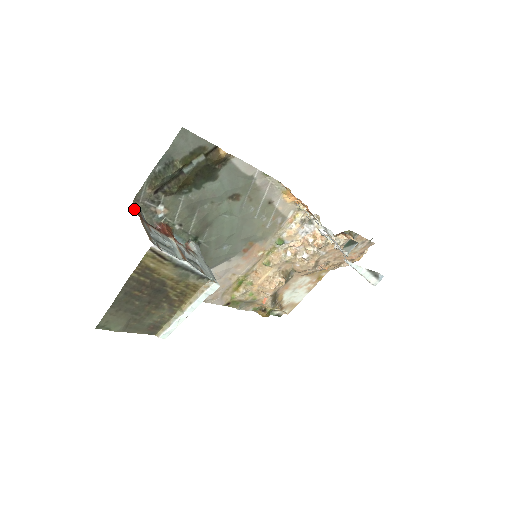
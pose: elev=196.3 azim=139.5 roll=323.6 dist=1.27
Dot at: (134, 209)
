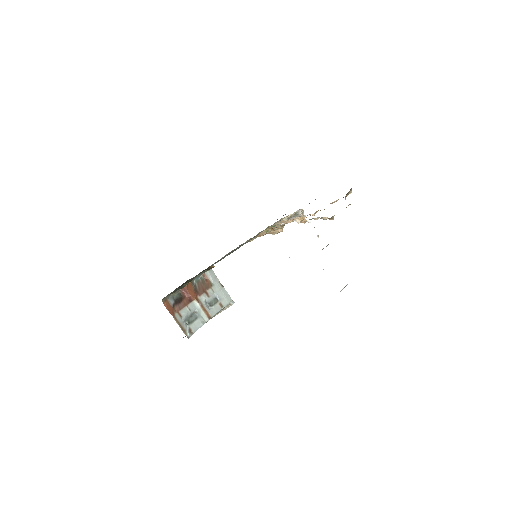
Dot at: occluded
